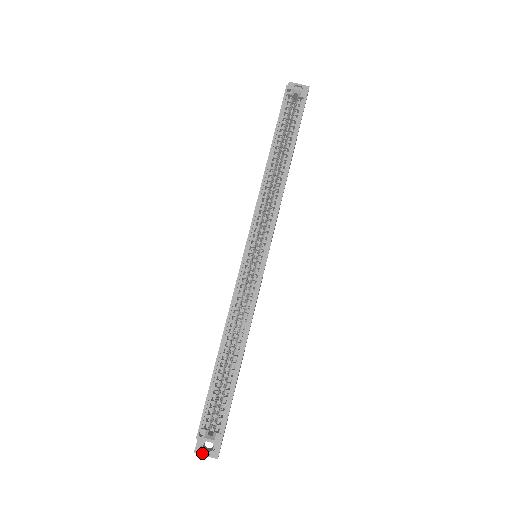
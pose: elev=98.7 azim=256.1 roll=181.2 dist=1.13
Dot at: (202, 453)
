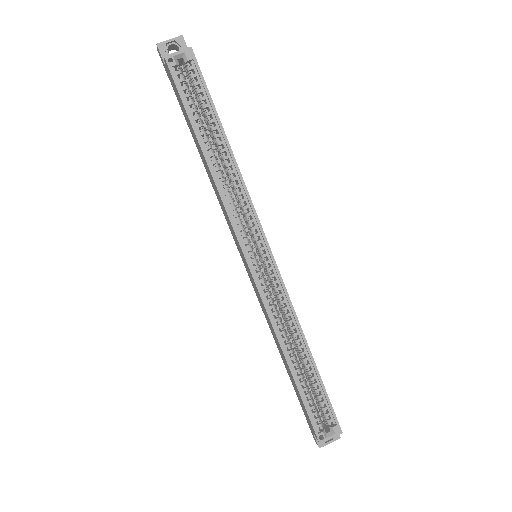
Dot at: (326, 444)
